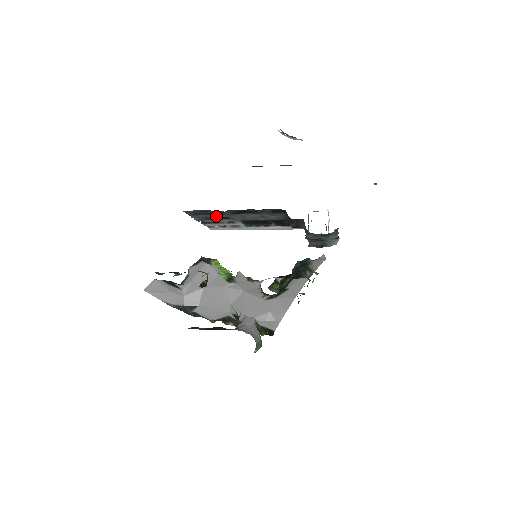
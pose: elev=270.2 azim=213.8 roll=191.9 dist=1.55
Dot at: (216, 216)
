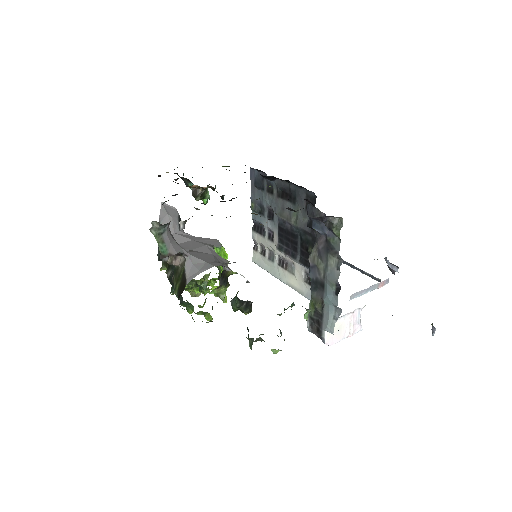
Dot at: (266, 200)
